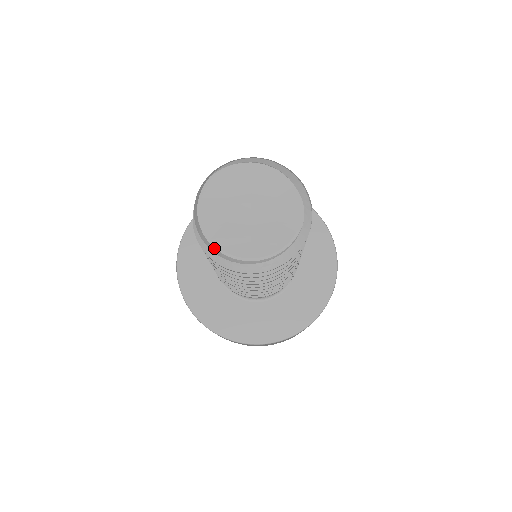
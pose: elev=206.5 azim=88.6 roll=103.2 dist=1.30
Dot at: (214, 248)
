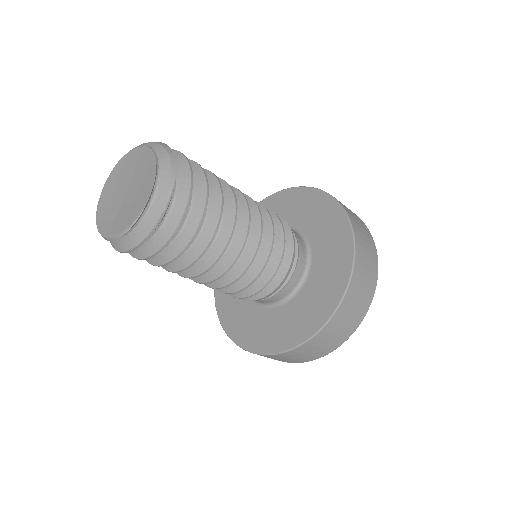
Dot at: (96, 223)
